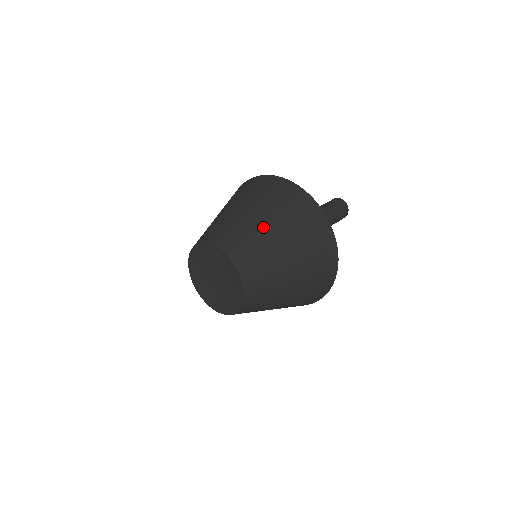
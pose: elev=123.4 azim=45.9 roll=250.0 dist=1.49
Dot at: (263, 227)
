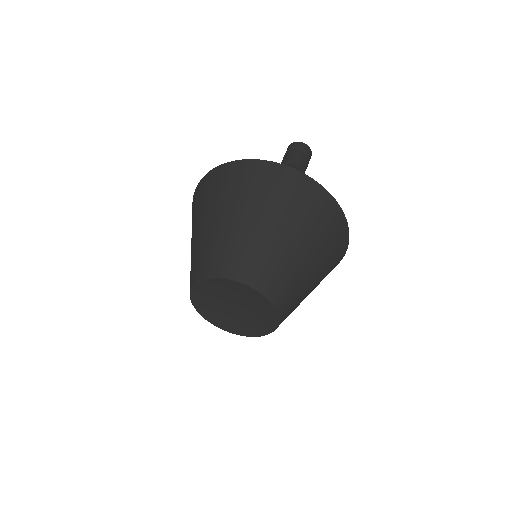
Dot at: (283, 241)
